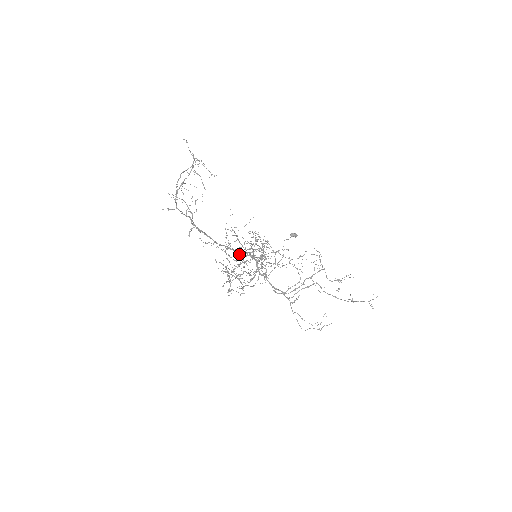
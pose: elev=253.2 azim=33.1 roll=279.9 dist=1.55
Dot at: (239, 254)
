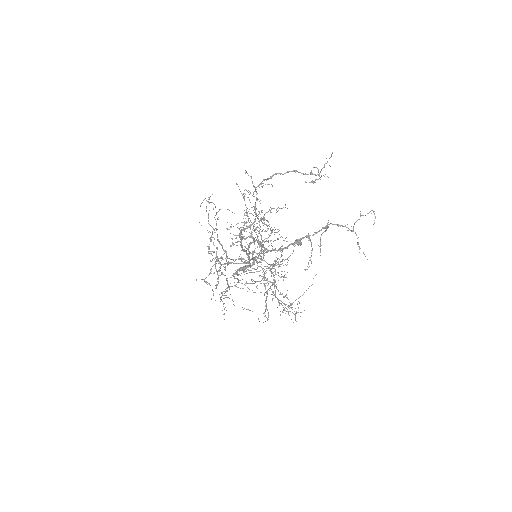
Dot at: (249, 260)
